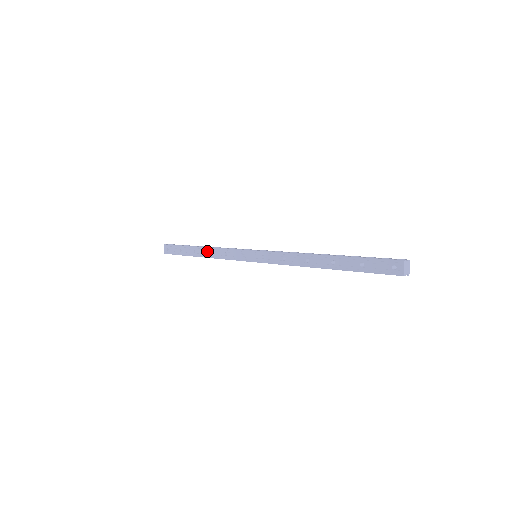
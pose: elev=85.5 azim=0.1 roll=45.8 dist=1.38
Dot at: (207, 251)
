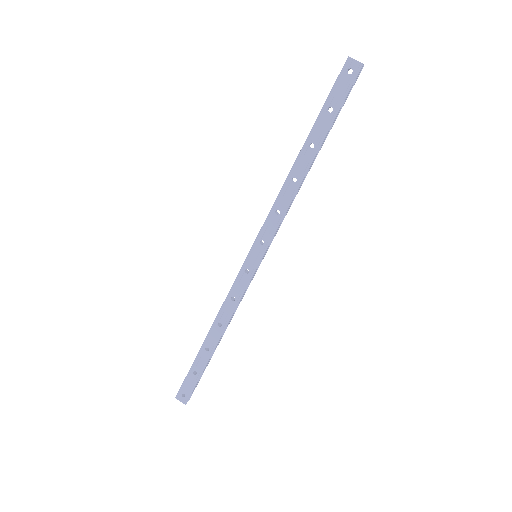
Dot at: (216, 328)
